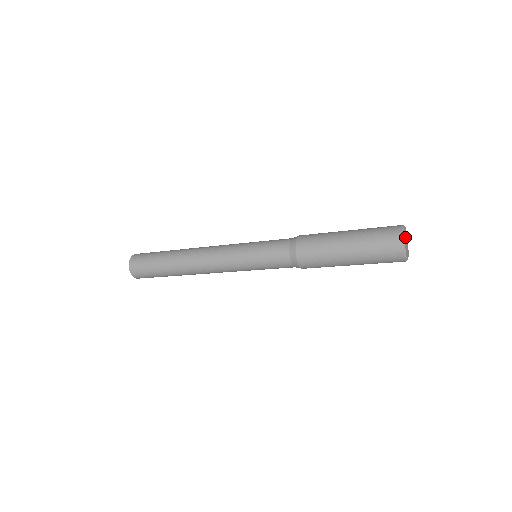
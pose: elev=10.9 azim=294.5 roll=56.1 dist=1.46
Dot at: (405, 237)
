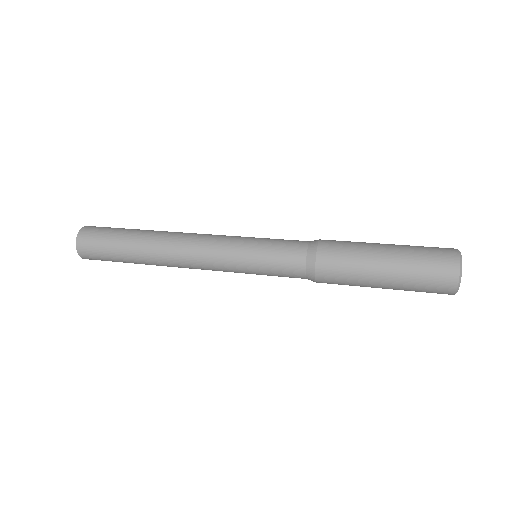
Dot at: occluded
